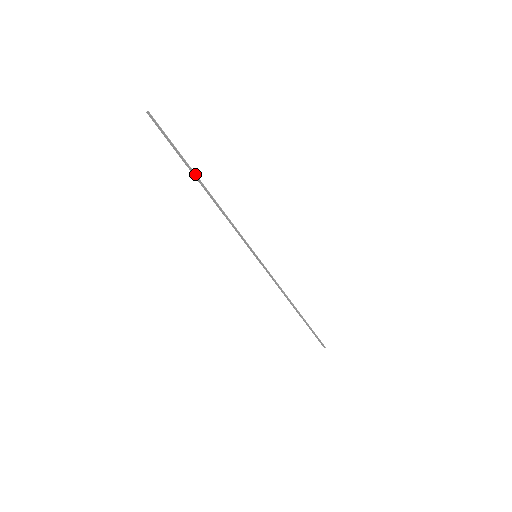
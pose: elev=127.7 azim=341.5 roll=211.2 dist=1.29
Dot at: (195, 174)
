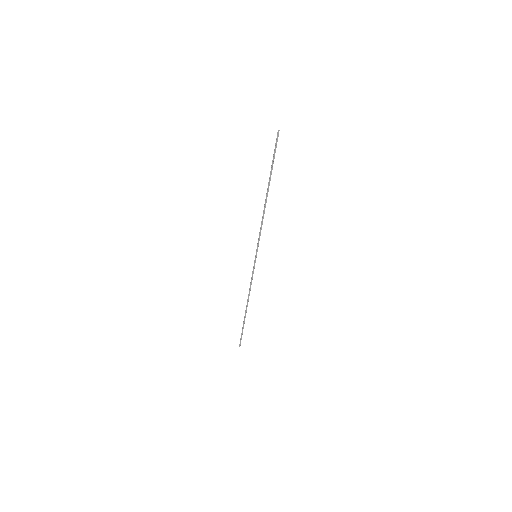
Dot at: occluded
